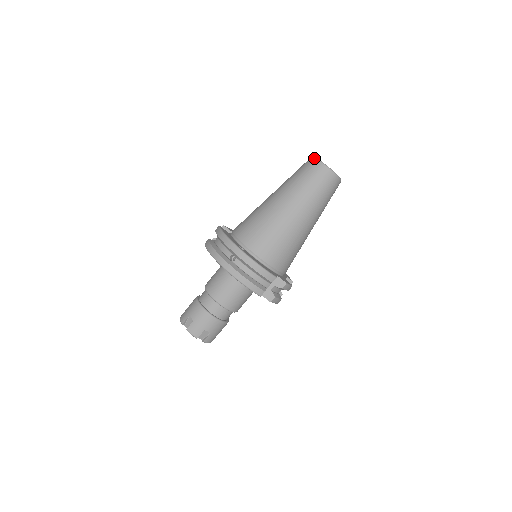
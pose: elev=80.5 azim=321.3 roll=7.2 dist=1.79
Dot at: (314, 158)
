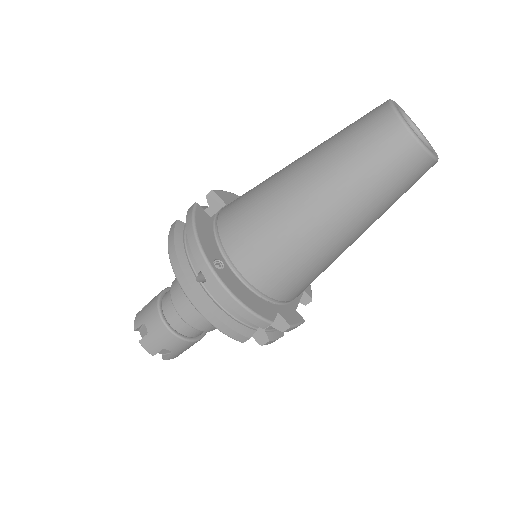
Dot at: (392, 108)
